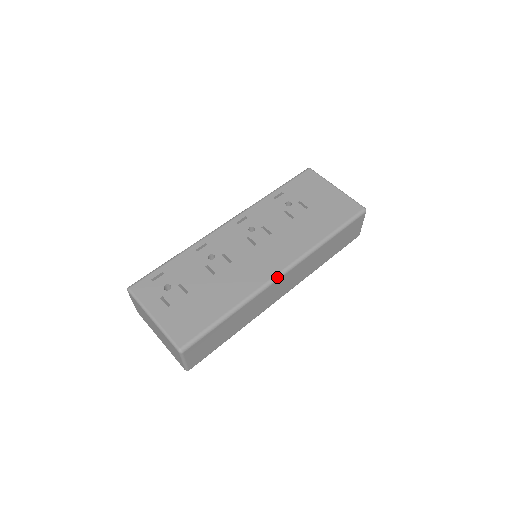
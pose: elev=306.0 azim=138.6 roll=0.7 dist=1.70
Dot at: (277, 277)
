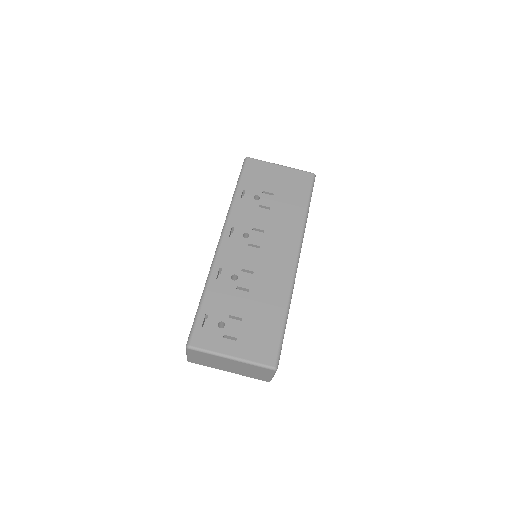
Dot at: (297, 265)
